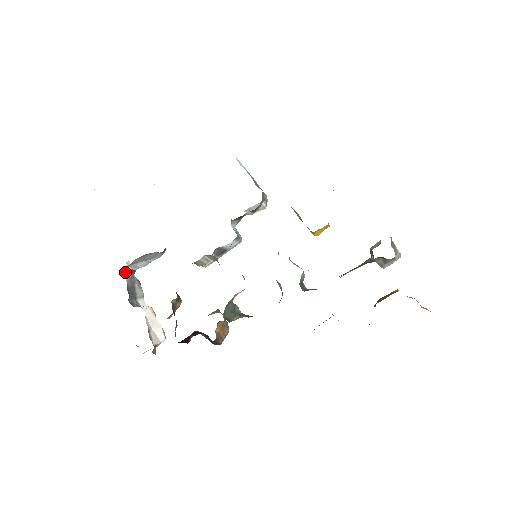
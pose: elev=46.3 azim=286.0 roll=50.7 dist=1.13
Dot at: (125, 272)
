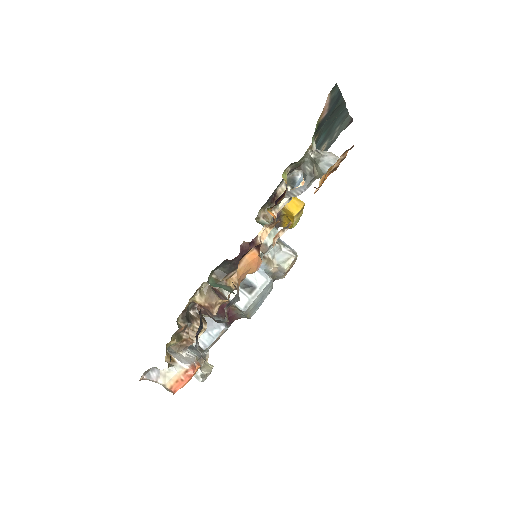
Dot at: occluded
